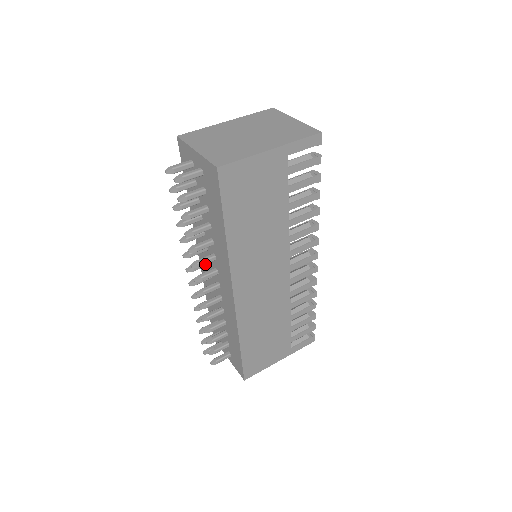
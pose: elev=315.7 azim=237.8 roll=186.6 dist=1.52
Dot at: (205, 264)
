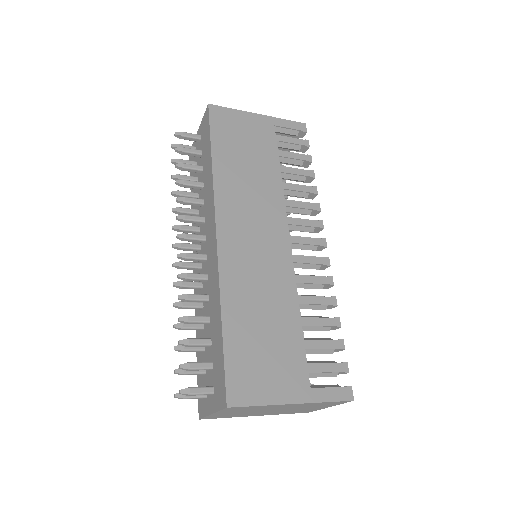
Dot at: (195, 246)
